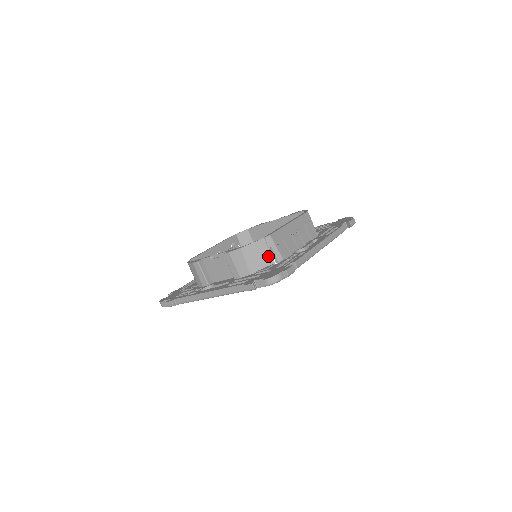
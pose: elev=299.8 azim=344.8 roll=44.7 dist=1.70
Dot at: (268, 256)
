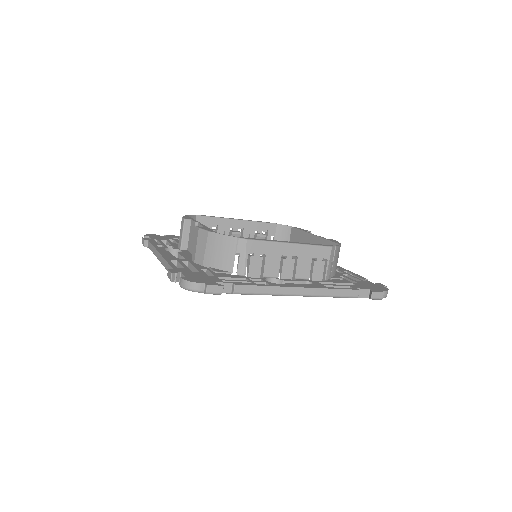
Dot at: (230, 260)
